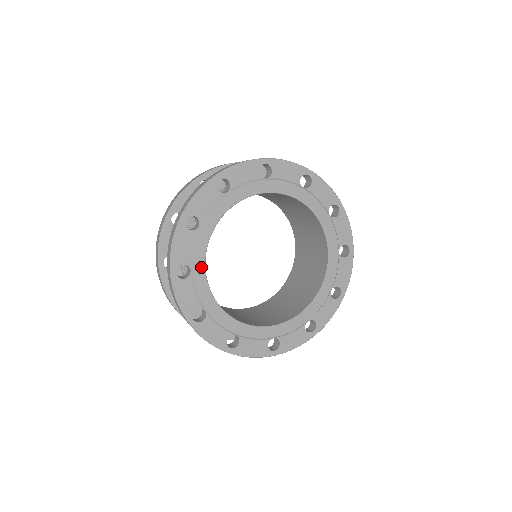
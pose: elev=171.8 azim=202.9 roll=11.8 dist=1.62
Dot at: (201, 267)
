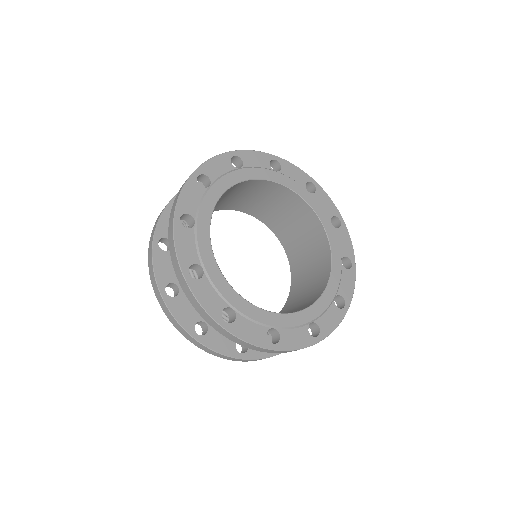
Dot at: (237, 298)
